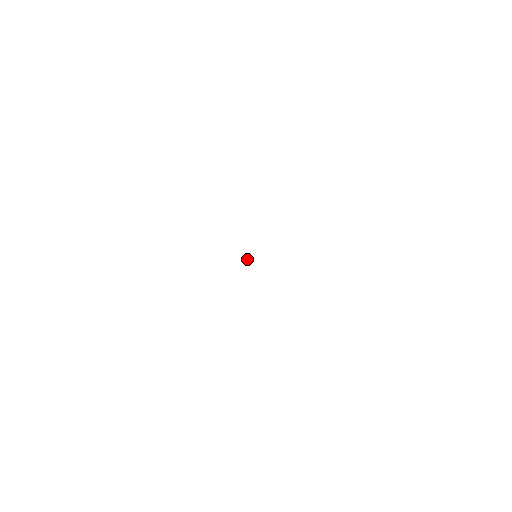
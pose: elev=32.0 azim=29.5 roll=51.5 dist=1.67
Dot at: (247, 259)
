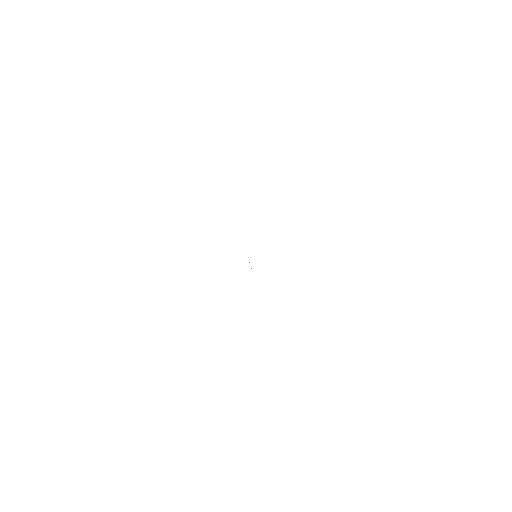
Dot at: occluded
